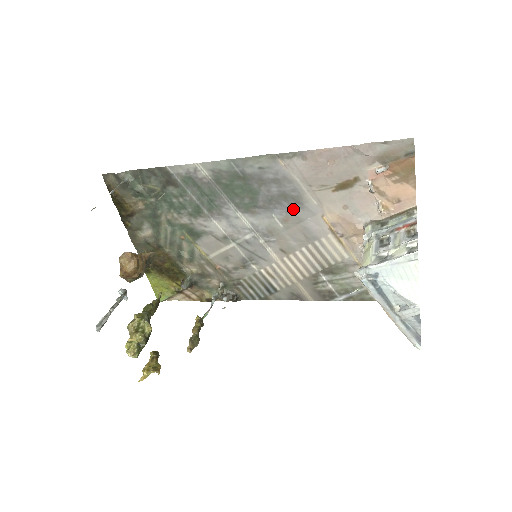
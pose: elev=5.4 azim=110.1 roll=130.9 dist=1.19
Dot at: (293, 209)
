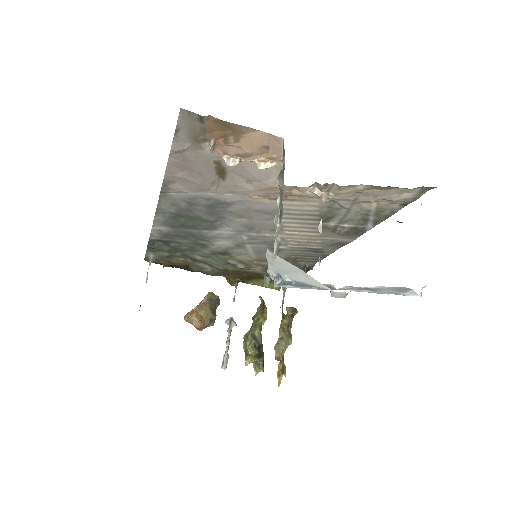
Dot at: (229, 208)
